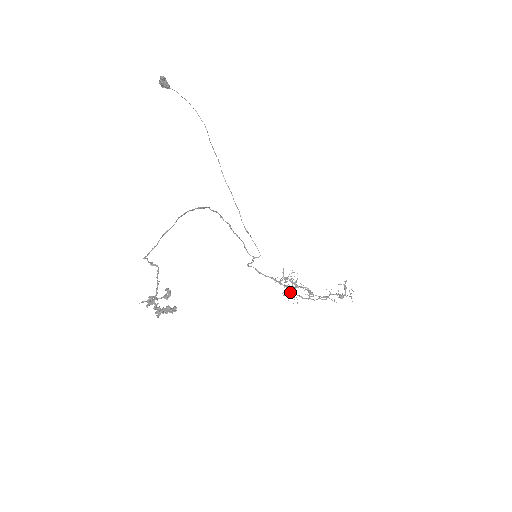
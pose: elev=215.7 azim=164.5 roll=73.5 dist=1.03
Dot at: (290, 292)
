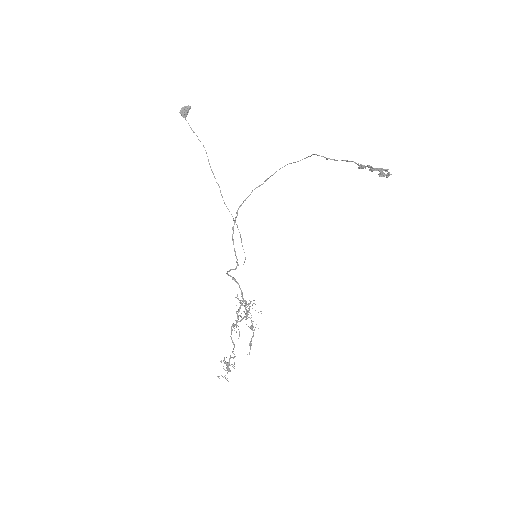
Dot at: (237, 322)
